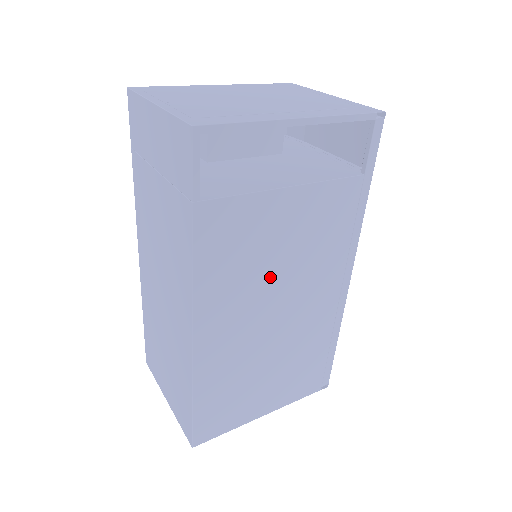
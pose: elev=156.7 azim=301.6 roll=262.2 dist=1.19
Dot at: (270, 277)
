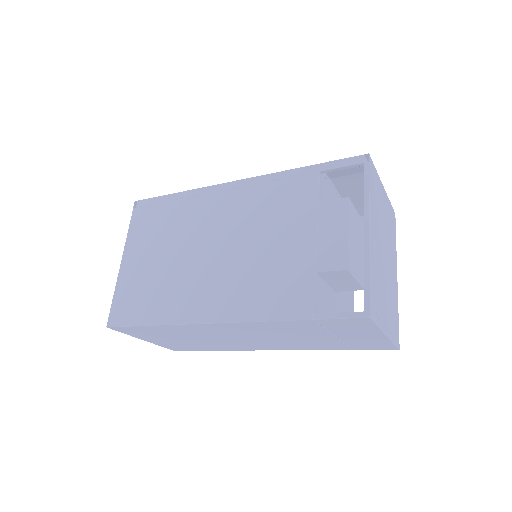
Dot at: occluded
